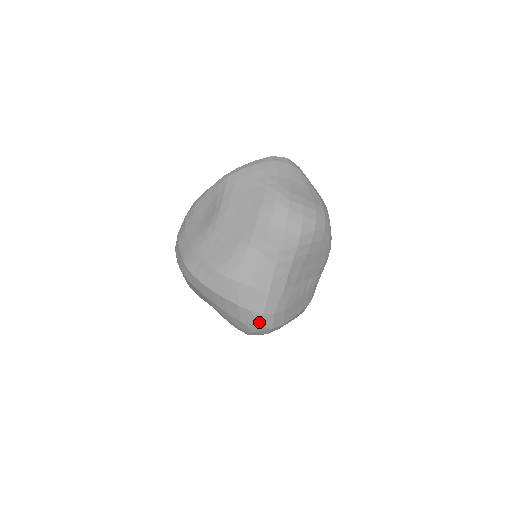
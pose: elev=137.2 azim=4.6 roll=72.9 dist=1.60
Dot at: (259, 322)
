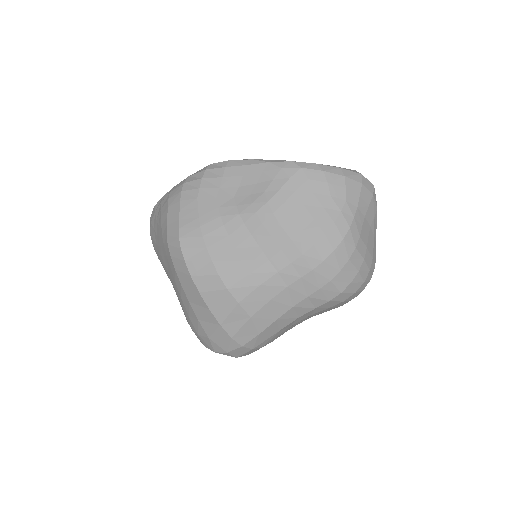
Dot at: (231, 350)
